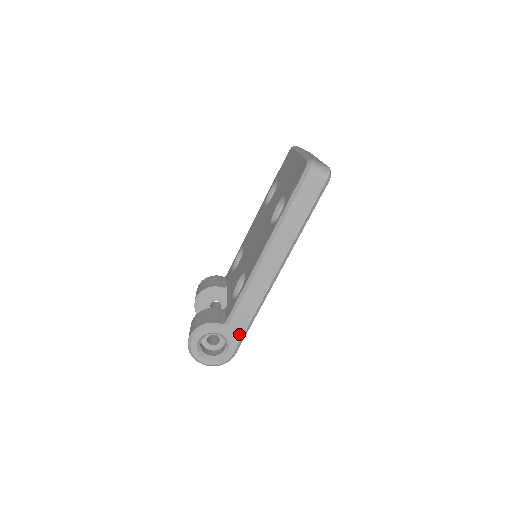
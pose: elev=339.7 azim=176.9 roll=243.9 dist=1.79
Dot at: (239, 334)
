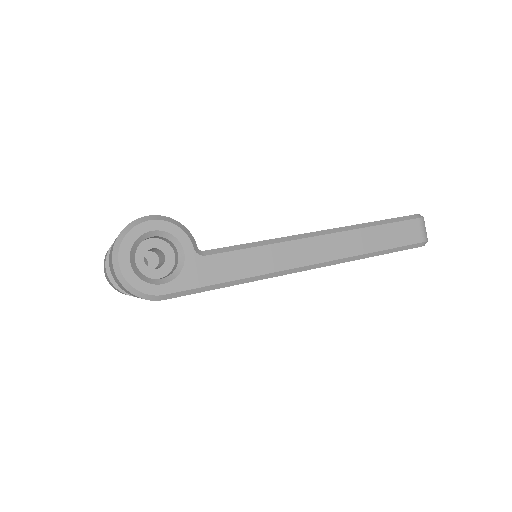
Dot at: (202, 280)
